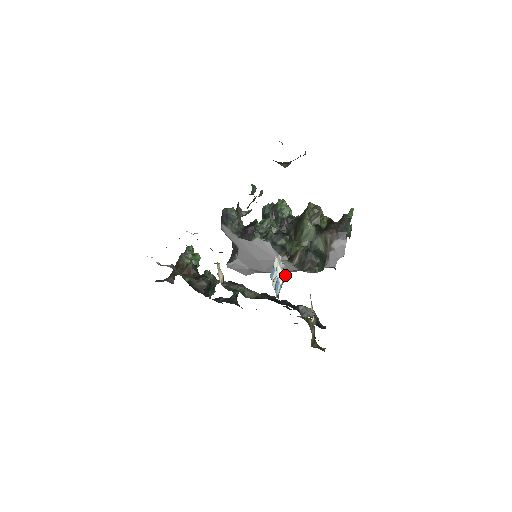
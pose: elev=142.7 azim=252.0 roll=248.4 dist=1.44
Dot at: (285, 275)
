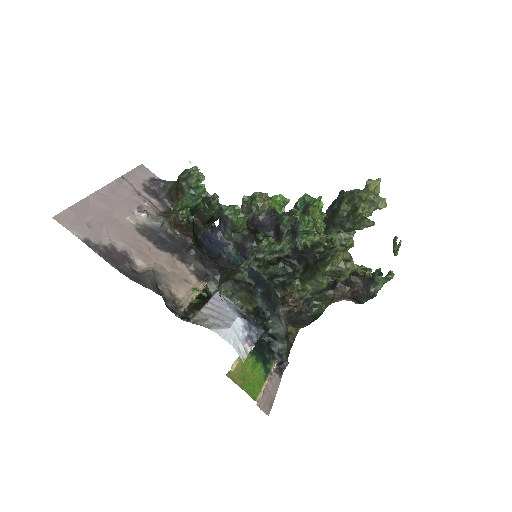
Dot at: (259, 337)
